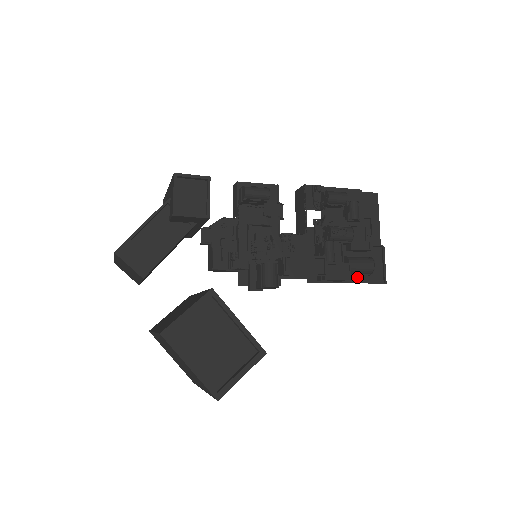
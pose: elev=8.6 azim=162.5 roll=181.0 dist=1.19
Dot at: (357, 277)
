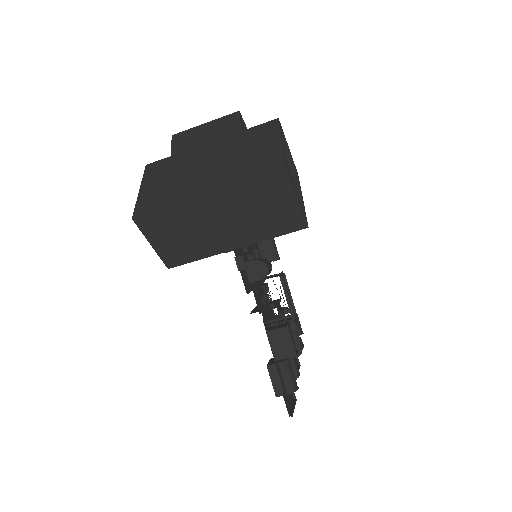
Dot at: (282, 379)
